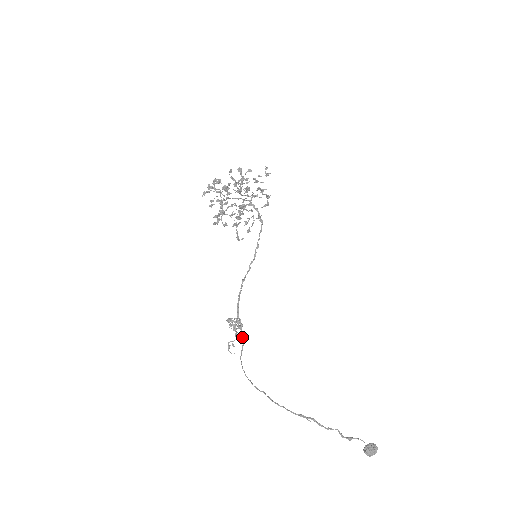
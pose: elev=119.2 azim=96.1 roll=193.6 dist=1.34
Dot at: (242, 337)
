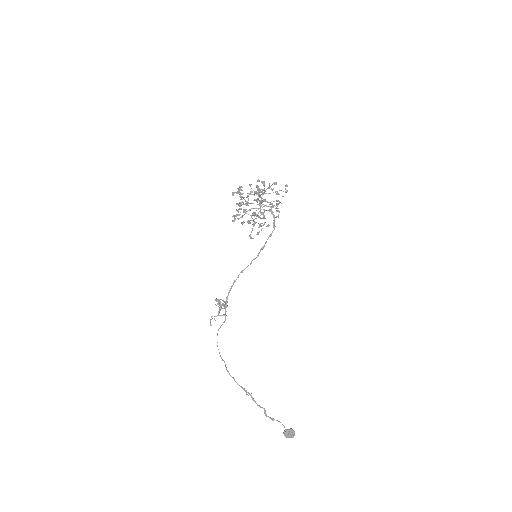
Dot at: occluded
